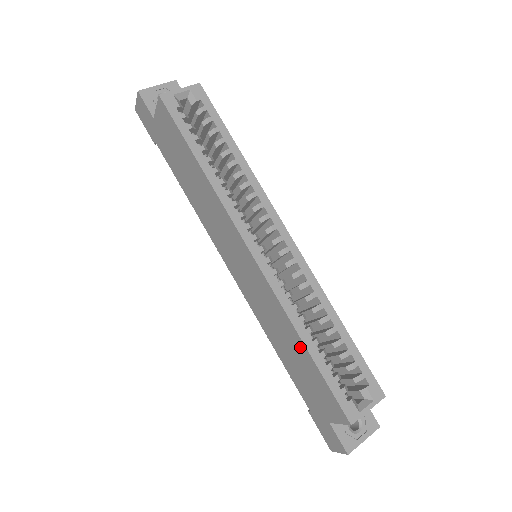
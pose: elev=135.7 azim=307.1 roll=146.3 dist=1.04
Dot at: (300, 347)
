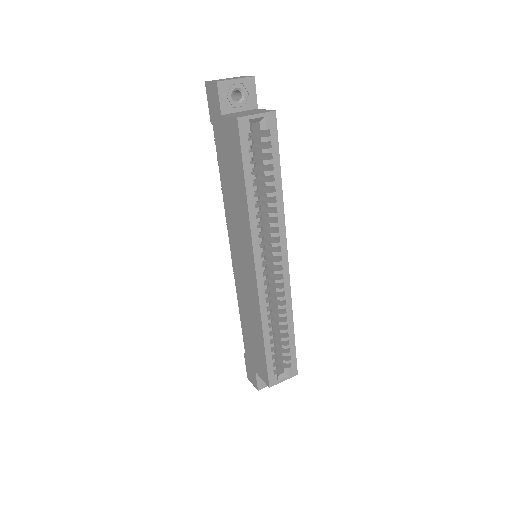
Dot at: (260, 335)
